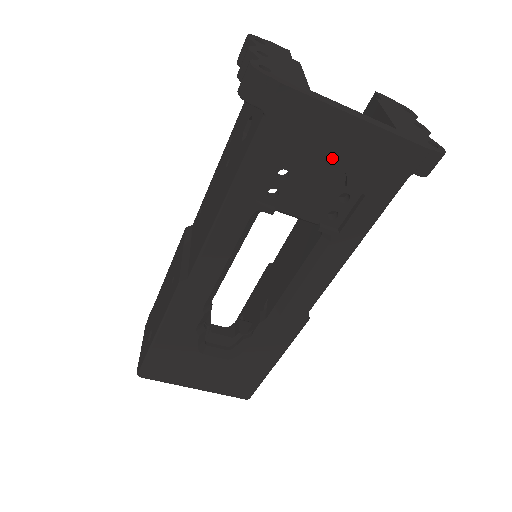
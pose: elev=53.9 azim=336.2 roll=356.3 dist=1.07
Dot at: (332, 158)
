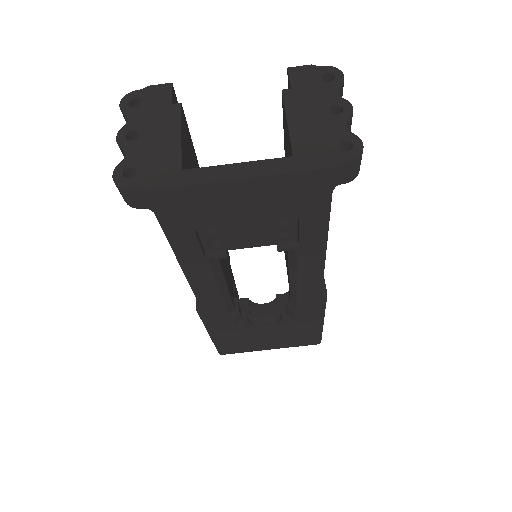
Dot at: (241, 211)
